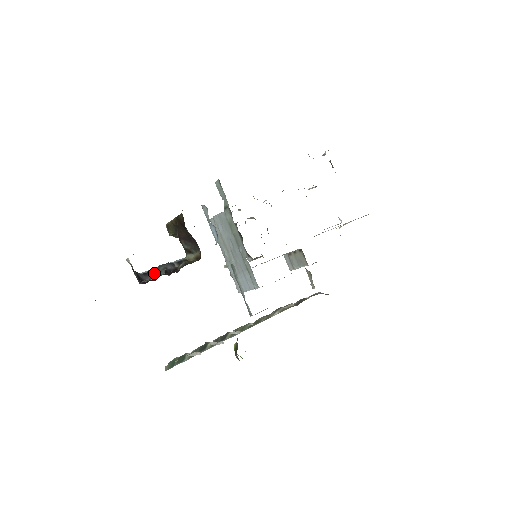
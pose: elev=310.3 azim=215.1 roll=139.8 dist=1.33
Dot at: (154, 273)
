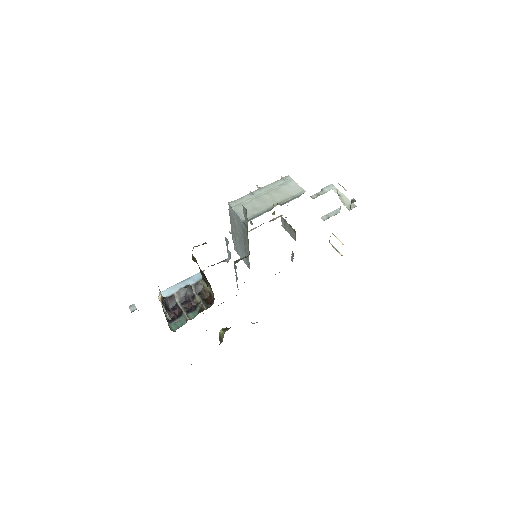
Dot at: (177, 299)
